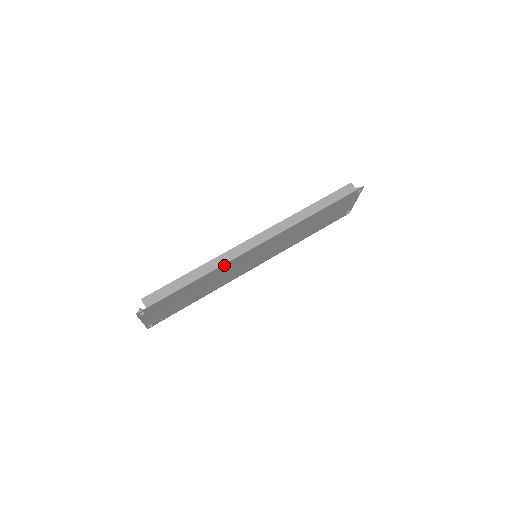
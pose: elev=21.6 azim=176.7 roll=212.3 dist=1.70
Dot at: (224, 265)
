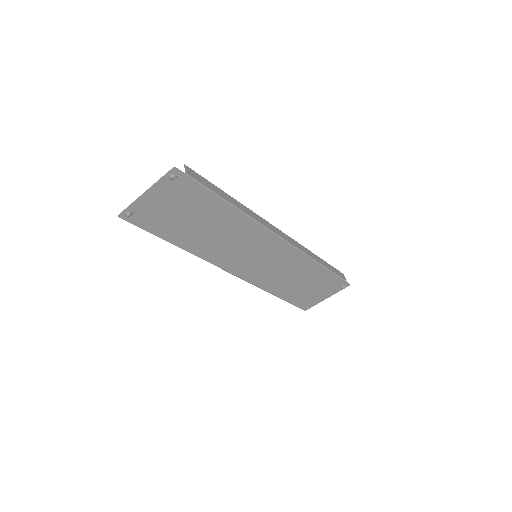
Dot at: (254, 223)
